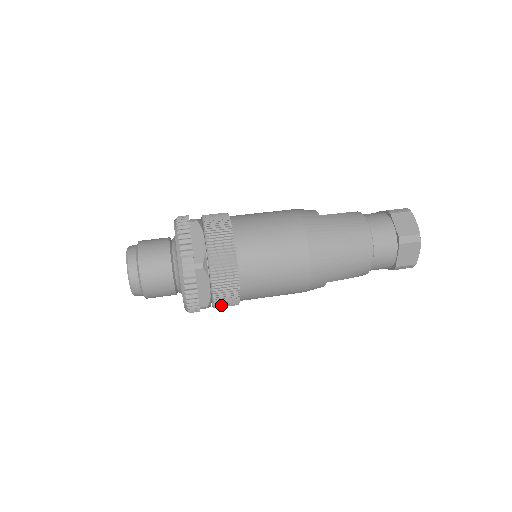
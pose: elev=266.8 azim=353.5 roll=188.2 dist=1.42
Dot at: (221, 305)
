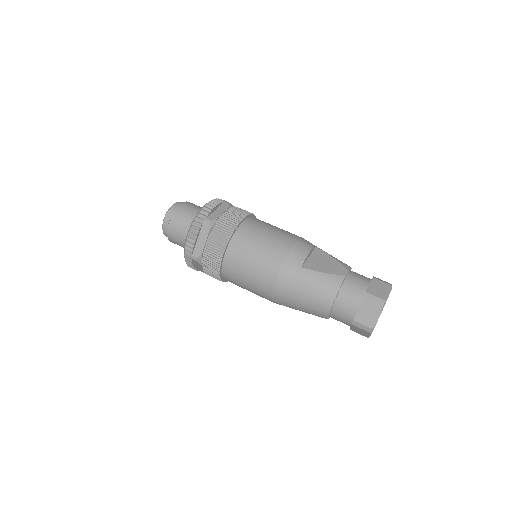
Dot at: occluded
